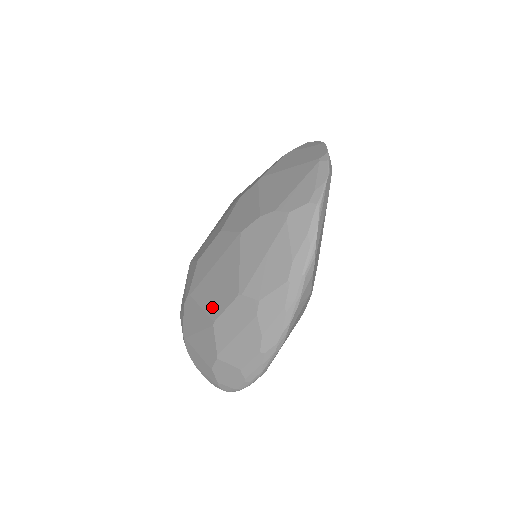
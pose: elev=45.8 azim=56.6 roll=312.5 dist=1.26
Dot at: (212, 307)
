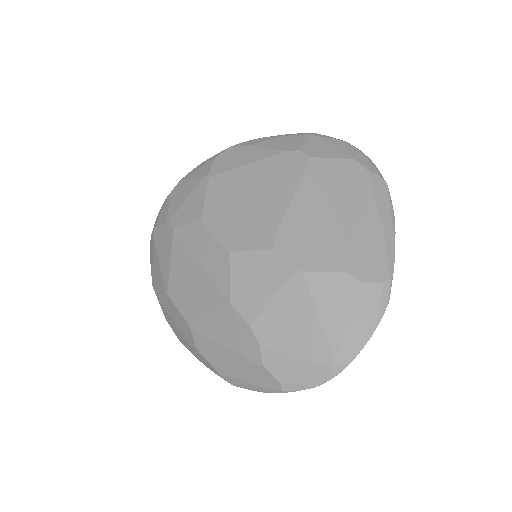
Dot at: (174, 284)
